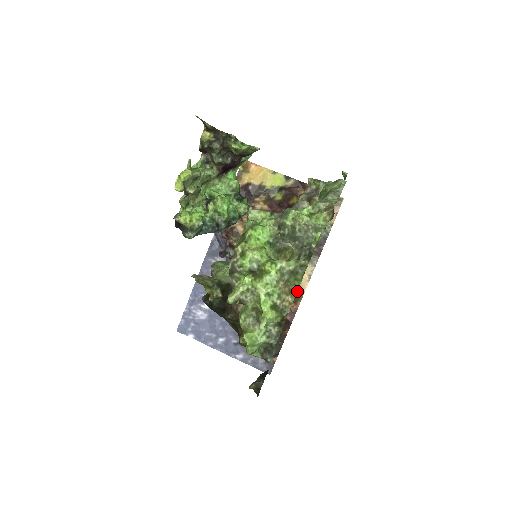
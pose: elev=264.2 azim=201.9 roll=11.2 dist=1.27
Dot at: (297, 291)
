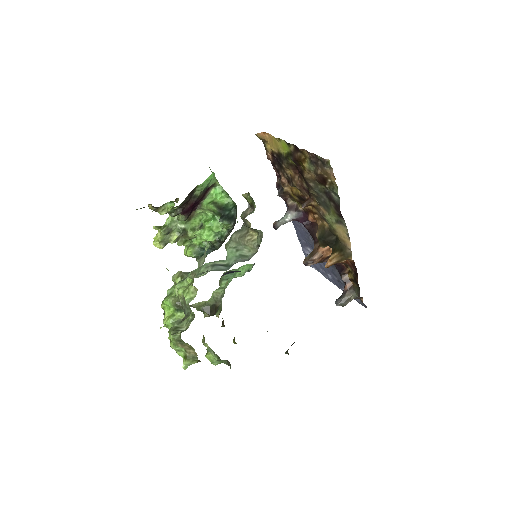
Dot at: (345, 249)
